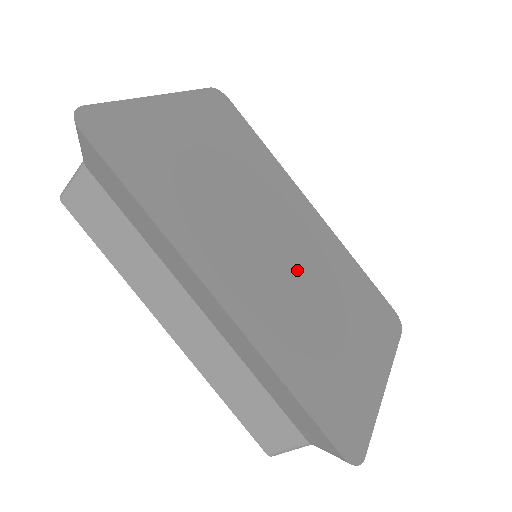
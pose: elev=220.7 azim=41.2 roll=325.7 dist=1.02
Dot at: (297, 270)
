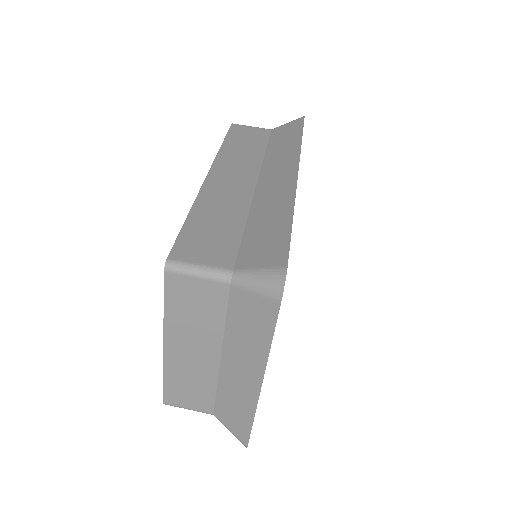
Dot at: occluded
